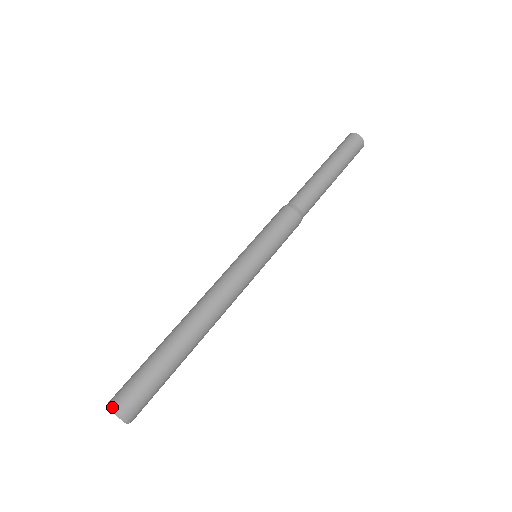
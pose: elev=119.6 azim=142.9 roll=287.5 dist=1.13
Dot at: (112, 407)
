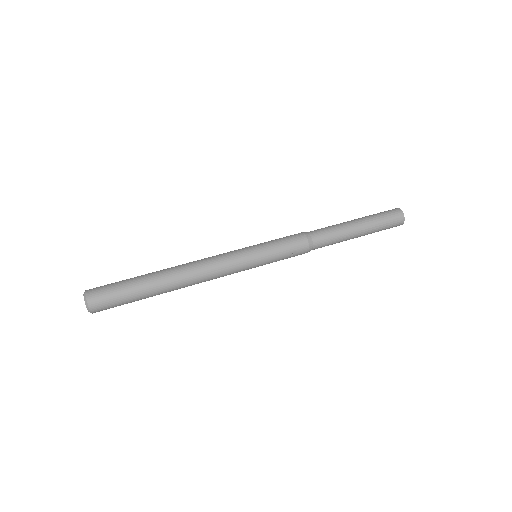
Dot at: (86, 290)
